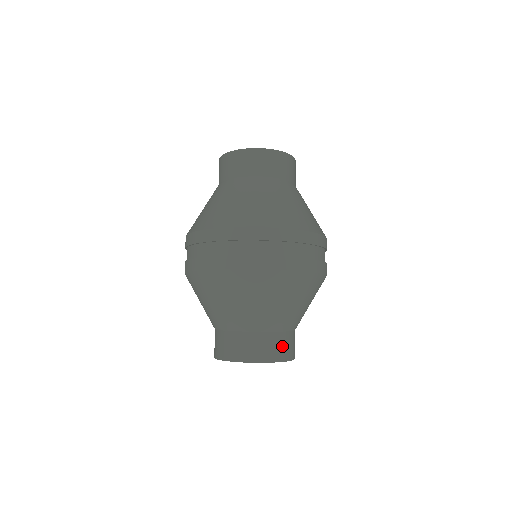
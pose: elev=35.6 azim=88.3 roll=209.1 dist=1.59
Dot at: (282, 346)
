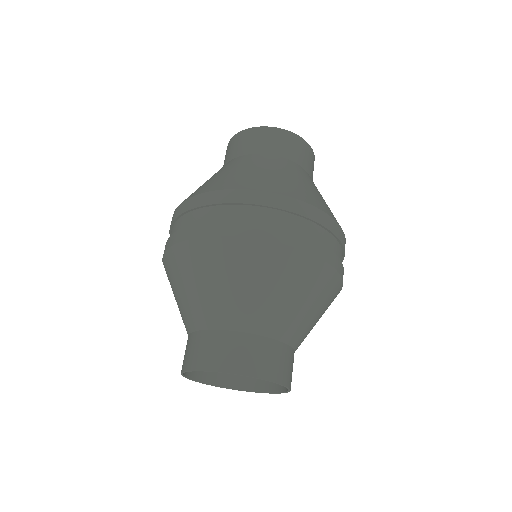
Dot at: (236, 351)
